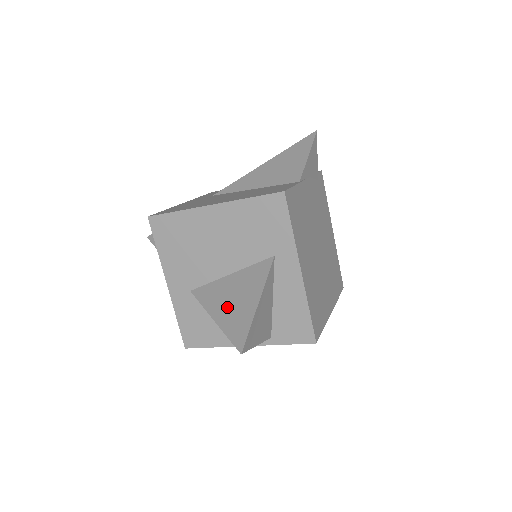
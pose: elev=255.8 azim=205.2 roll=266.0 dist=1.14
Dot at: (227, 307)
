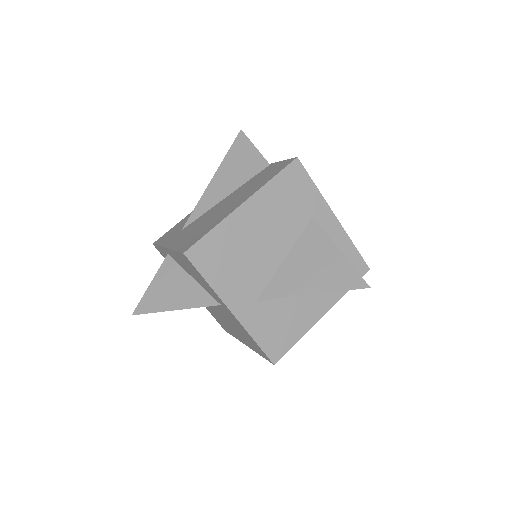
Dot at: (314, 276)
